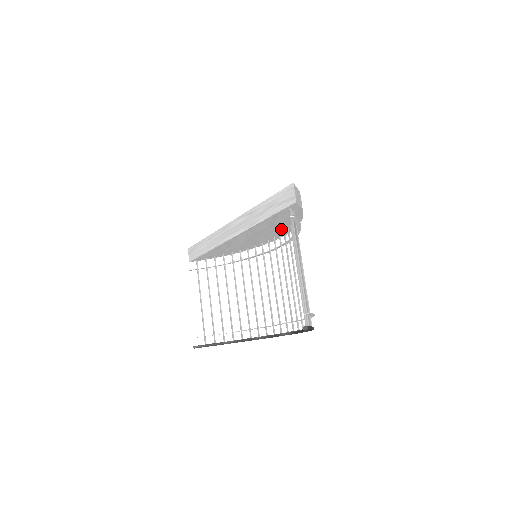
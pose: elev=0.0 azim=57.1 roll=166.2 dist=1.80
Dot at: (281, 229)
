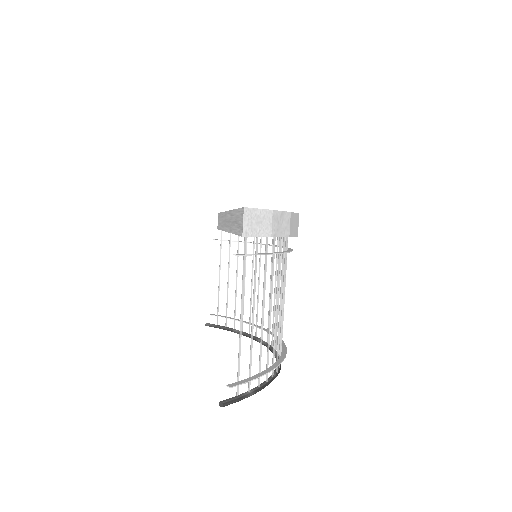
Dot at: occluded
